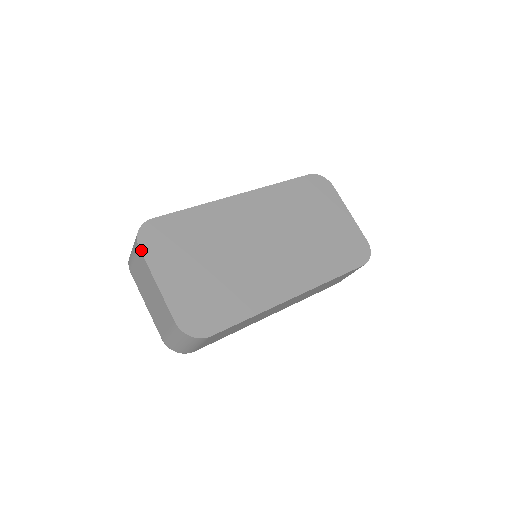
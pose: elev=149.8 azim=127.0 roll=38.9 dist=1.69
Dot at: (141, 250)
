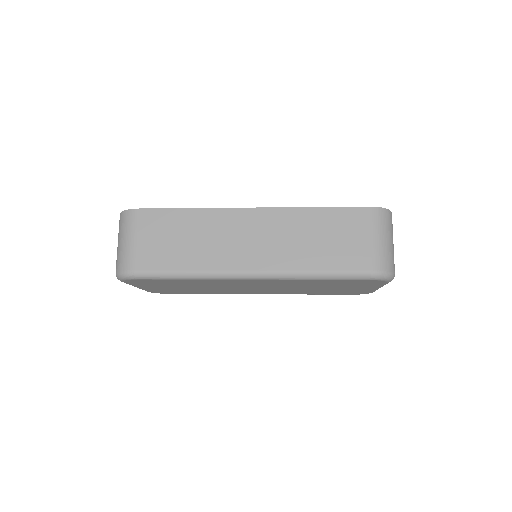
Dot at: occluded
